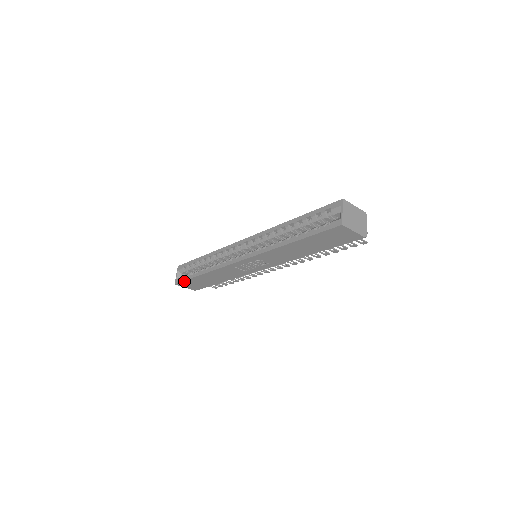
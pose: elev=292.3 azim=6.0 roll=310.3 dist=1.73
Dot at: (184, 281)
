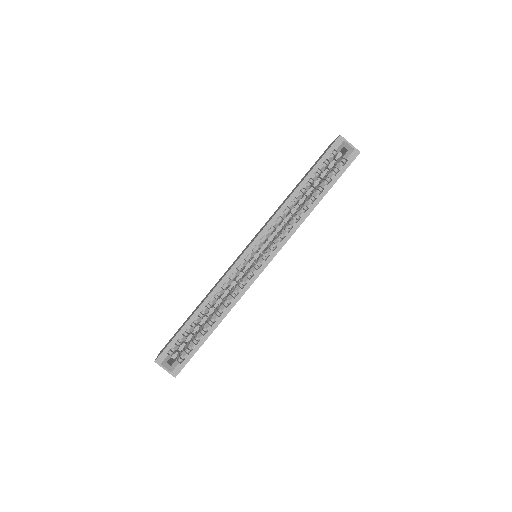
Dot at: (189, 360)
